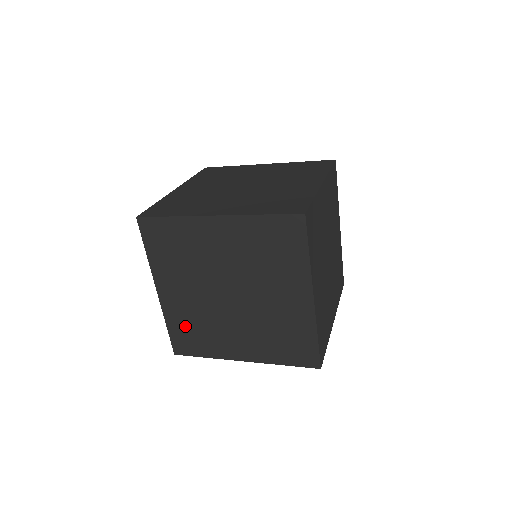
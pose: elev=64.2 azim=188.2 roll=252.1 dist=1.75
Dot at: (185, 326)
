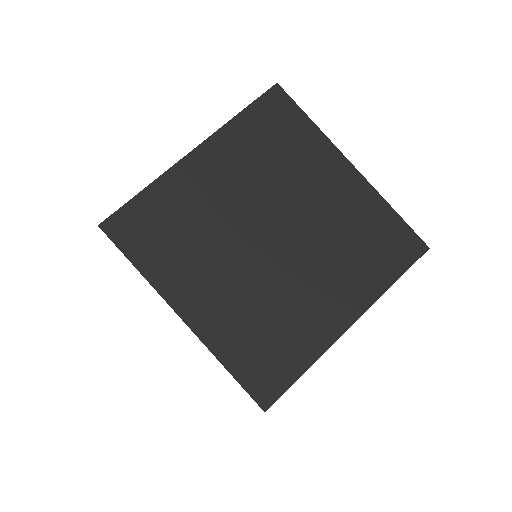
Dot at: (168, 212)
